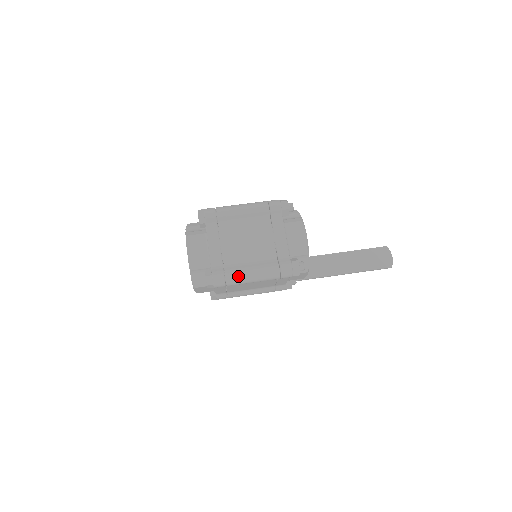
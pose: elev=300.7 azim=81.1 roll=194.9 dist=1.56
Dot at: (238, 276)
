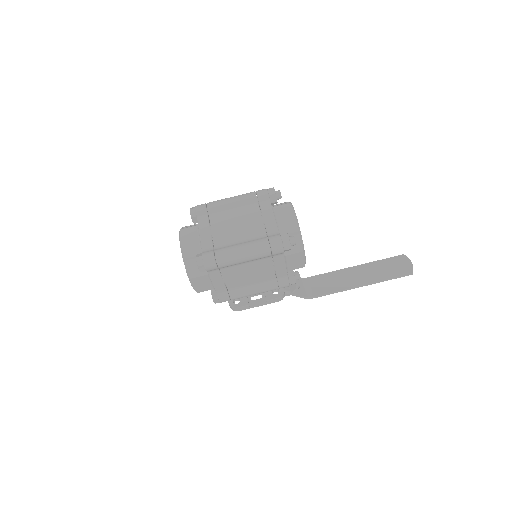
Dot at: (227, 253)
